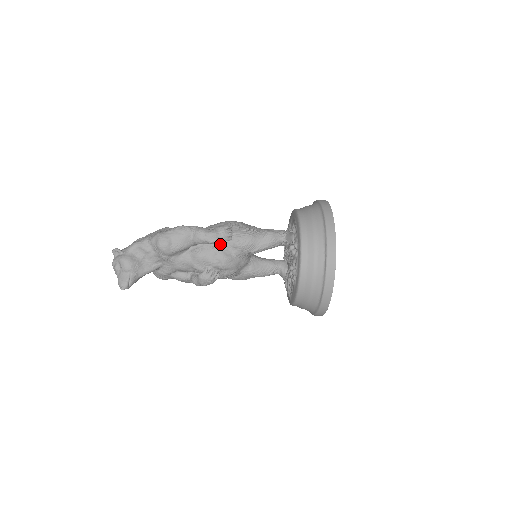
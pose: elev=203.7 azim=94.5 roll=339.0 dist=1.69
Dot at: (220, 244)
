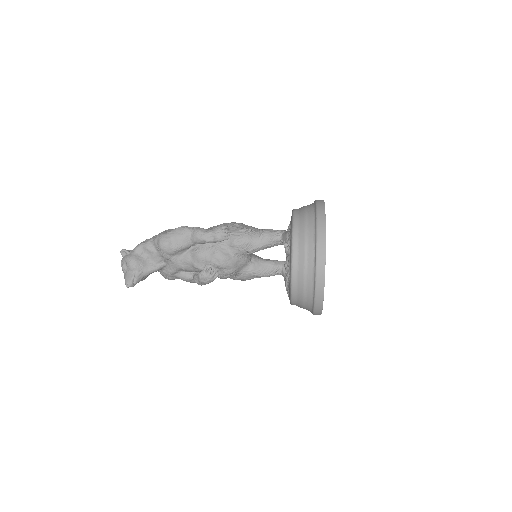
Dot at: (218, 243)
